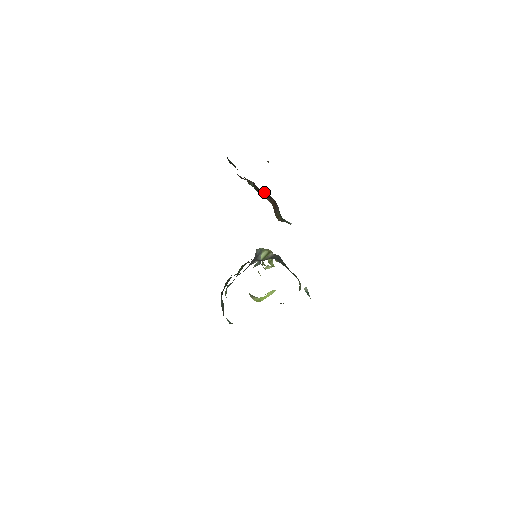
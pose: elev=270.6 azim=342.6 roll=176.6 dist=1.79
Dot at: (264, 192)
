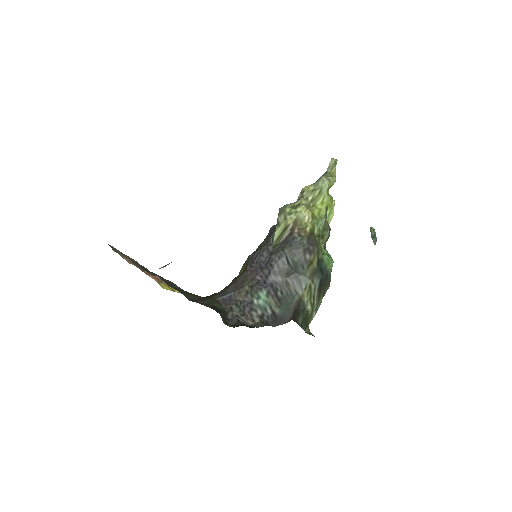
Dot at: occluded
